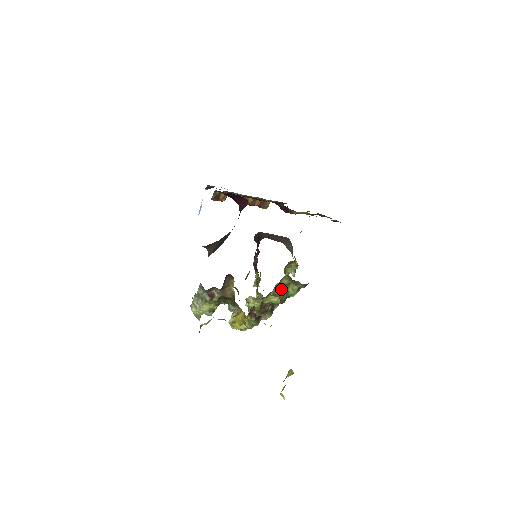
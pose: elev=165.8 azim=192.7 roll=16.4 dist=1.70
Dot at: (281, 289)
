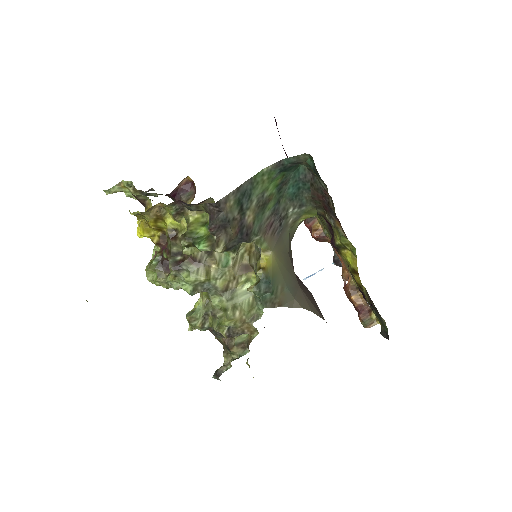
Dot at: (199, 224)
